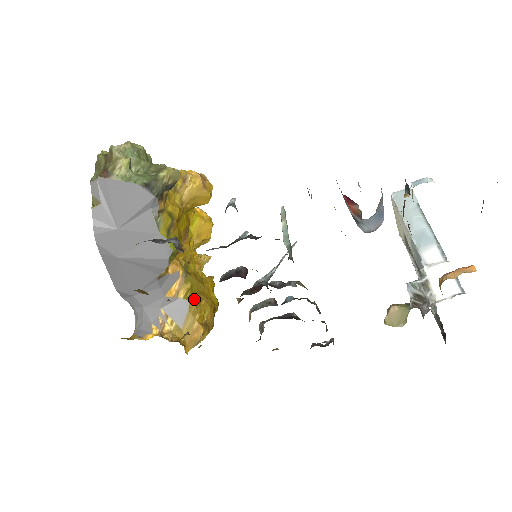
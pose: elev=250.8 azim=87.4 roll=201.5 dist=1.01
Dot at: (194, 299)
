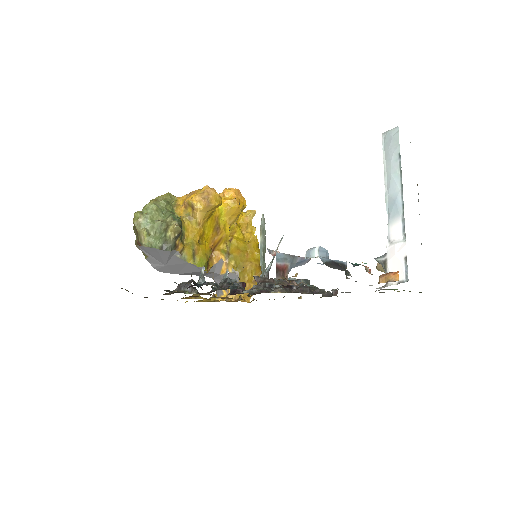
Dot at: (240, 270)
